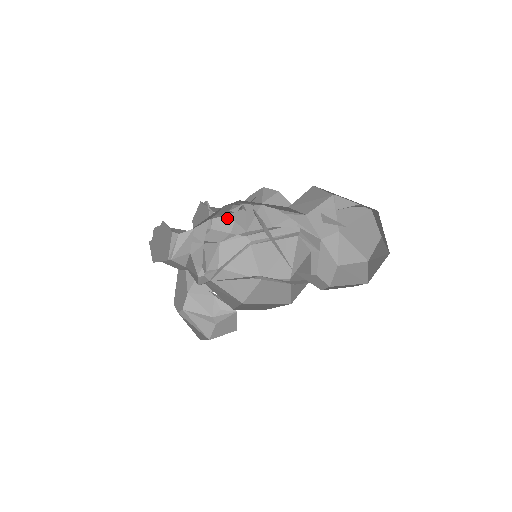
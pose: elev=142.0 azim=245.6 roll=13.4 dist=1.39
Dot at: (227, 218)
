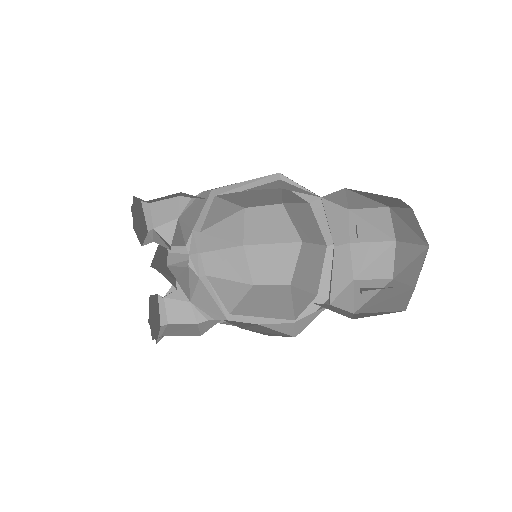
Dot at: (168, 196)
